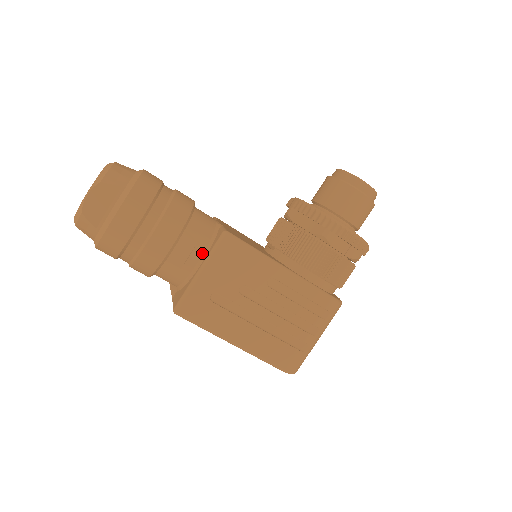
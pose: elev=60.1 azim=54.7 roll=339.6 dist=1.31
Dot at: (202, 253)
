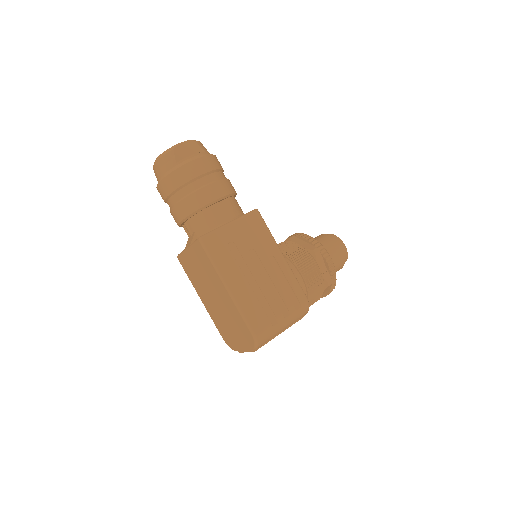
Dot at: (234, 216)
